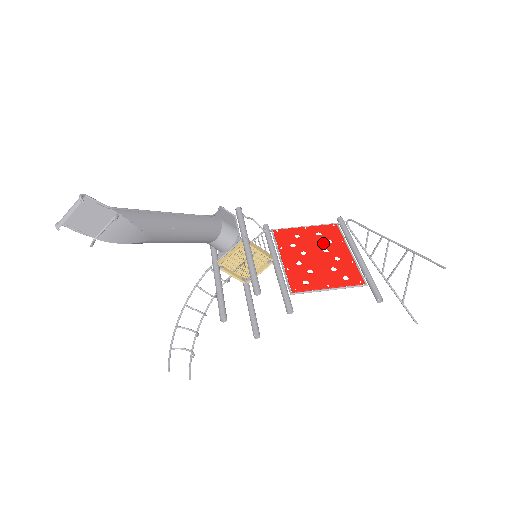
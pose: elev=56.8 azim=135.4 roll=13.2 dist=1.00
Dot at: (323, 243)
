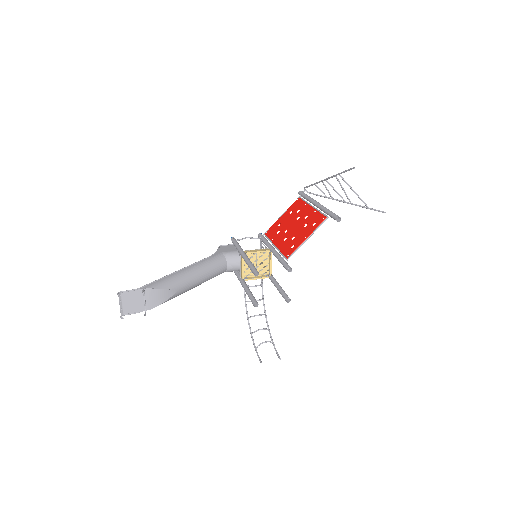
Dot at: (295, 216)
